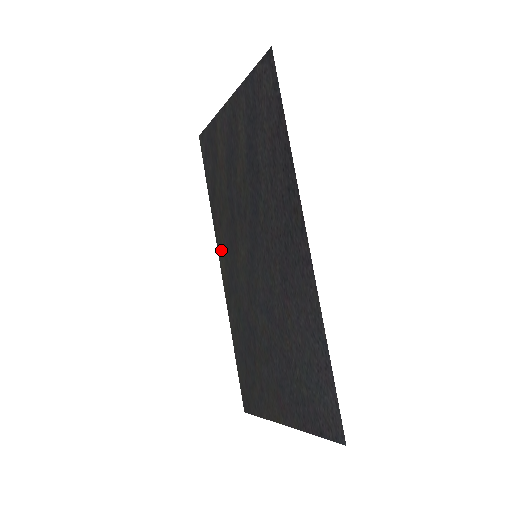
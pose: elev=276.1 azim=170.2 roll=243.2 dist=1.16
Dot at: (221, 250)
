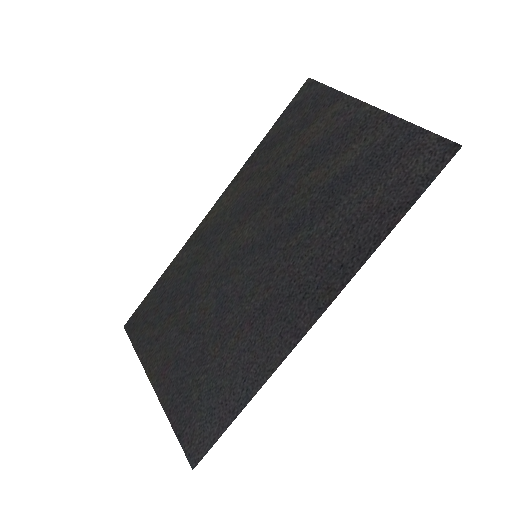
Dot at: (228, 197)
